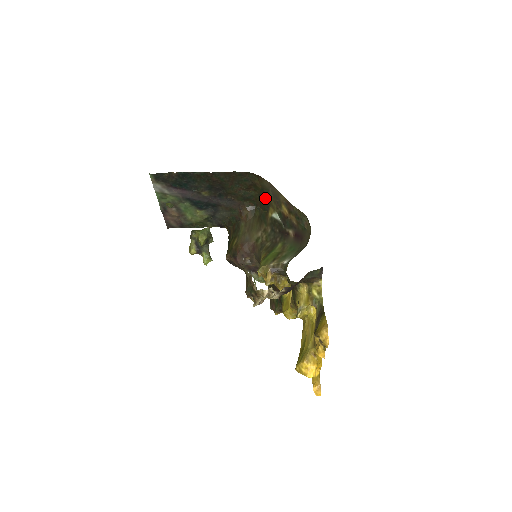
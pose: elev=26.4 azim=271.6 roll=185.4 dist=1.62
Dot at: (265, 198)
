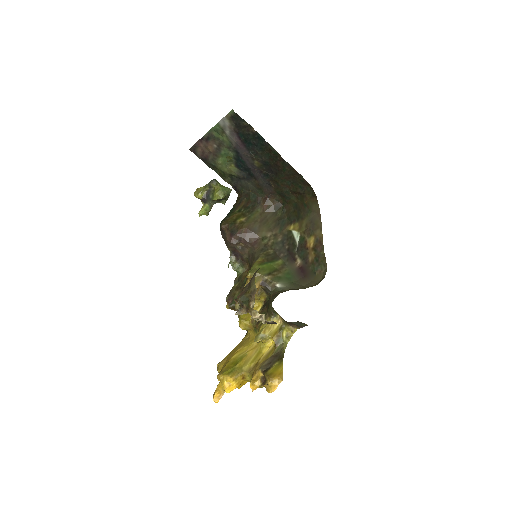
Dot at: (300, 212)
